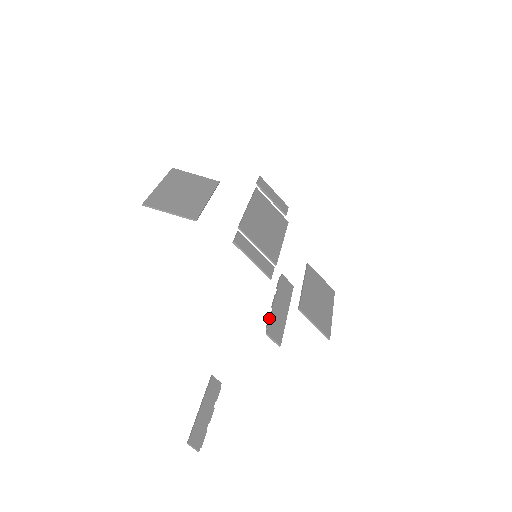
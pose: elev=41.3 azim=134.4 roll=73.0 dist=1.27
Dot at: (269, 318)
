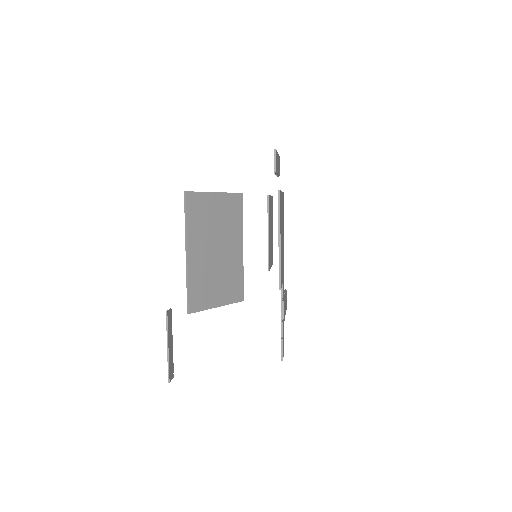
Dot at: occluded
